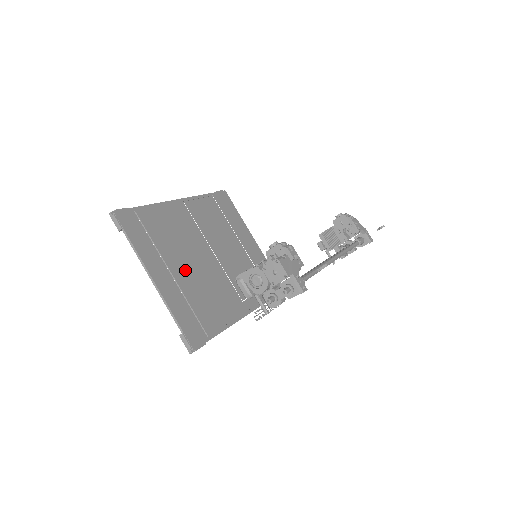
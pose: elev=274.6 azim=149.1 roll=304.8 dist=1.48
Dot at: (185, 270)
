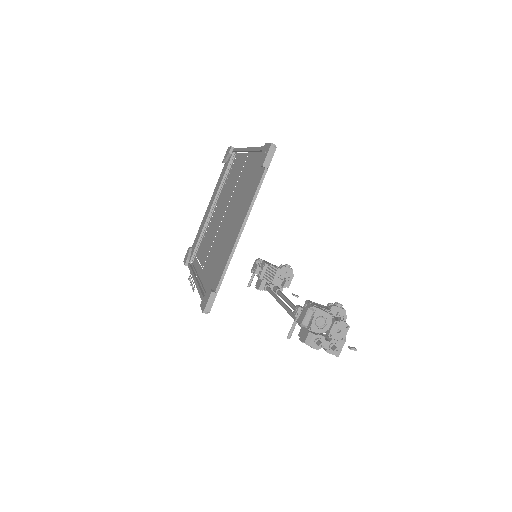
Dot at: (232, 227)
